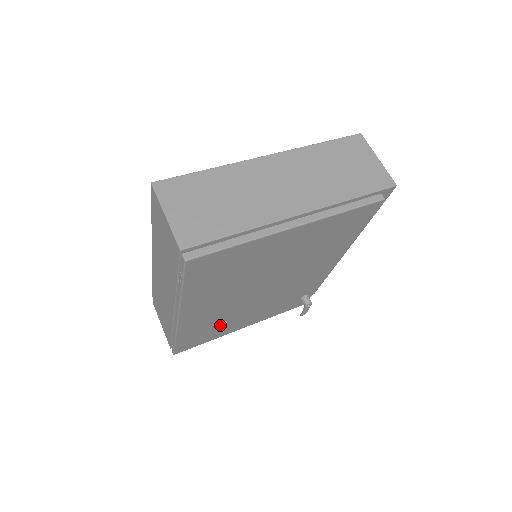
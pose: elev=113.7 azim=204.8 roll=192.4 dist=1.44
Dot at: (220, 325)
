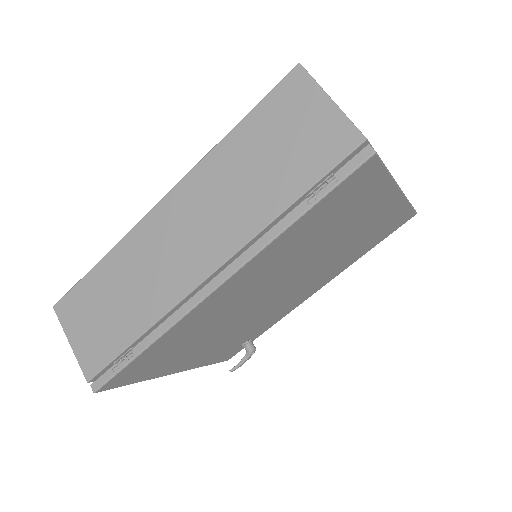
Dot at: (188, 345)
